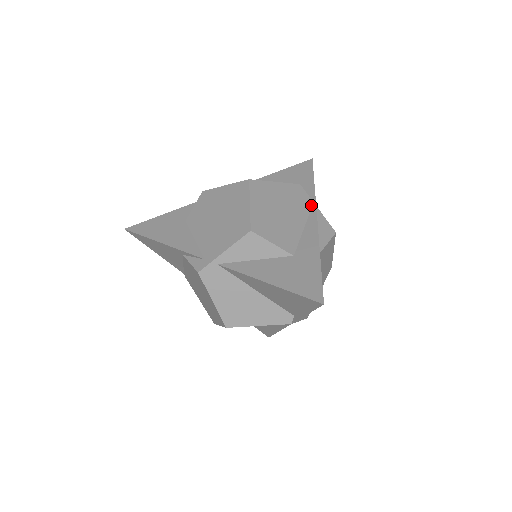
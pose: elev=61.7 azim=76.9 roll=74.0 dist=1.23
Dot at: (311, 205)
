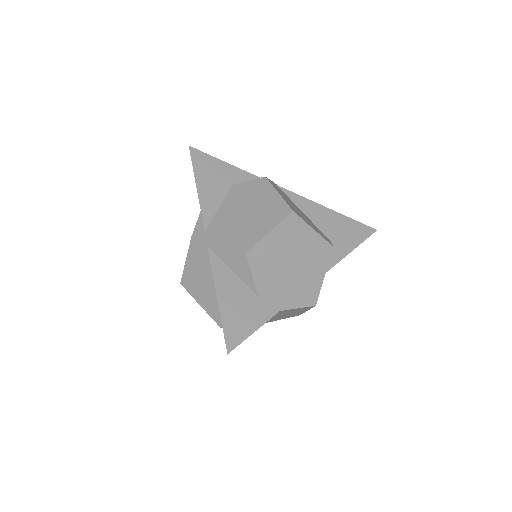
Dot at: (322, 270)
